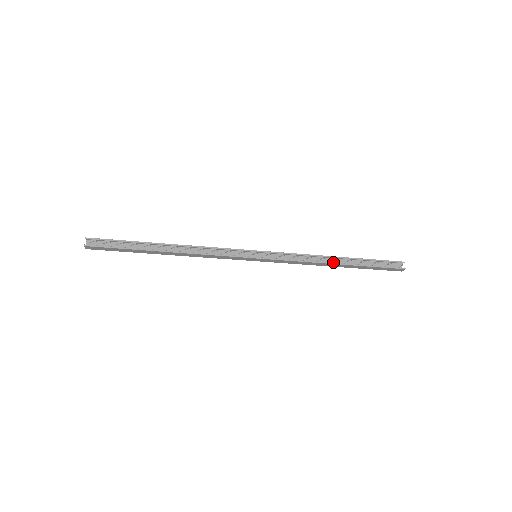
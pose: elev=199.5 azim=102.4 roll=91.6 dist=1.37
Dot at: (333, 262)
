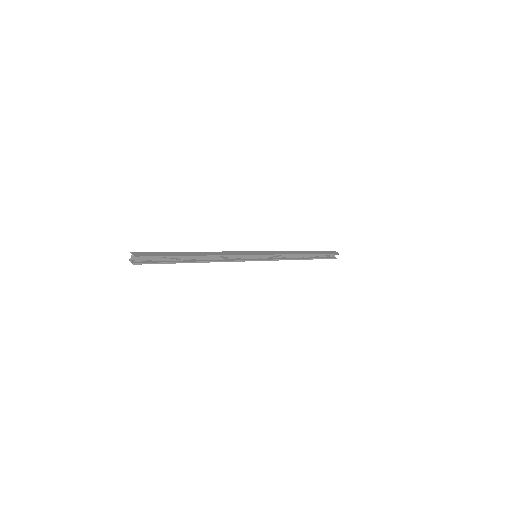
Dot at: (300, 255)
